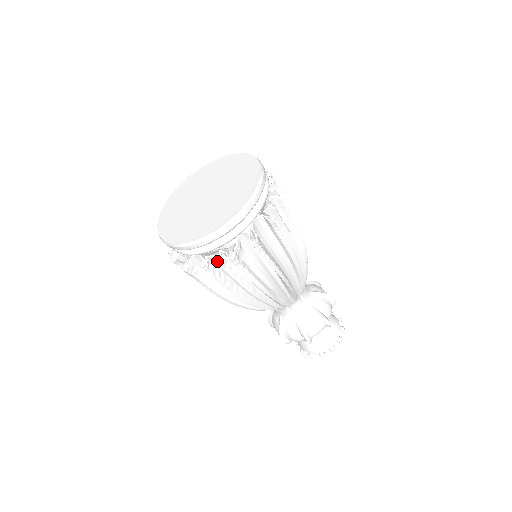
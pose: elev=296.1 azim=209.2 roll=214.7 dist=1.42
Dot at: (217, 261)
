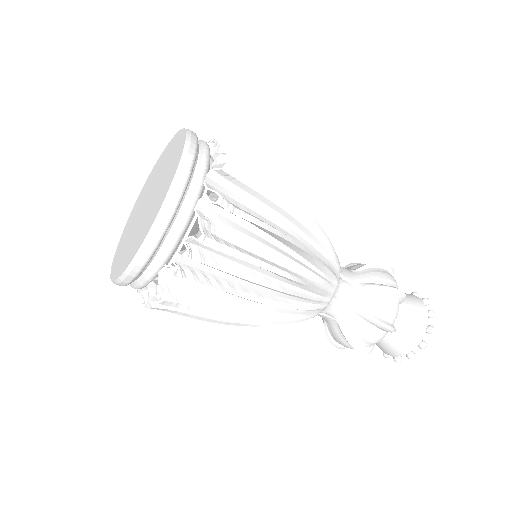
Dot at: (187, 255)
